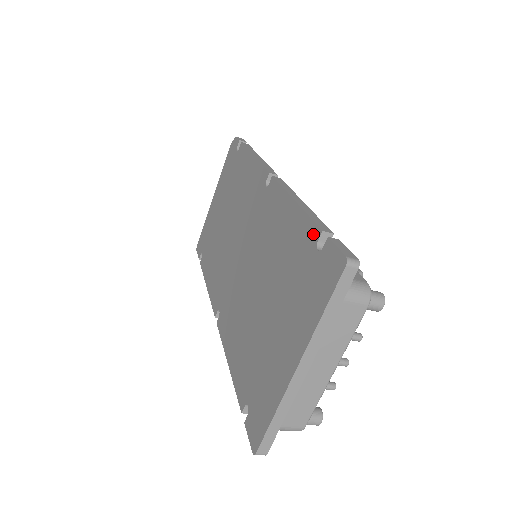
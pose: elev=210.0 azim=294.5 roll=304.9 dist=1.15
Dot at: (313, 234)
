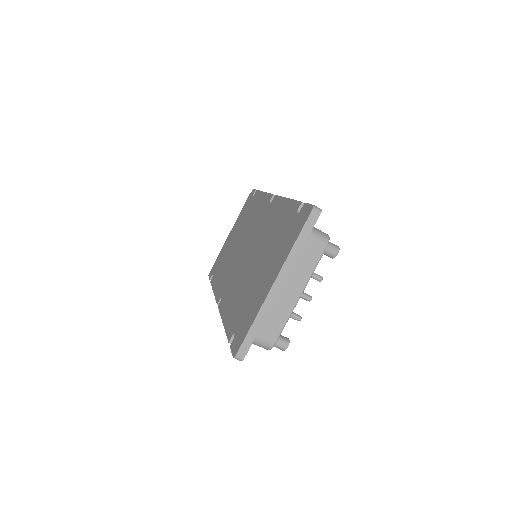
Dot at: (296, 207)
